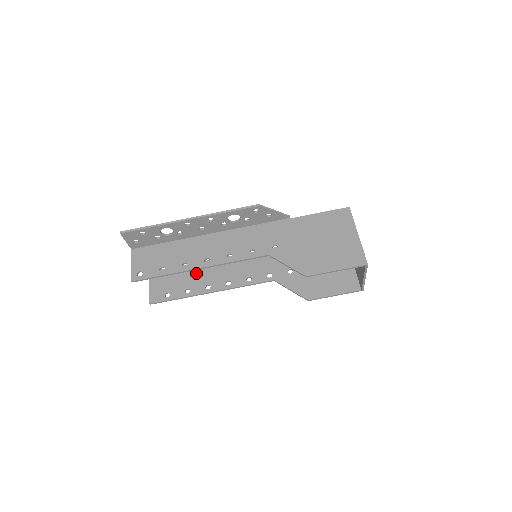
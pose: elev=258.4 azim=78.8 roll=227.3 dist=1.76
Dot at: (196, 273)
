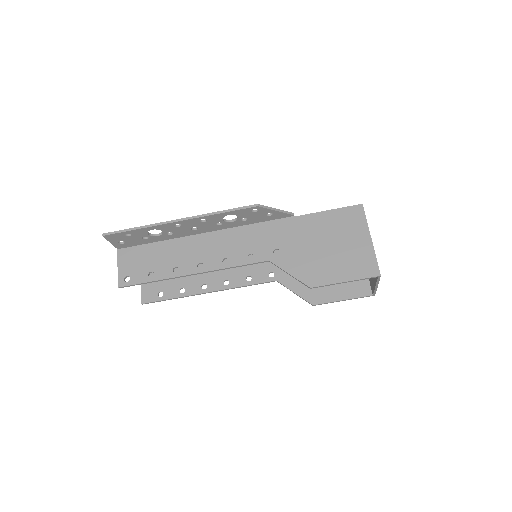
Dot at: occluded
